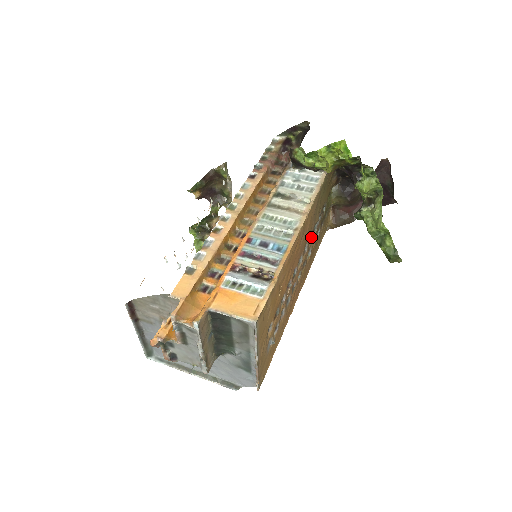
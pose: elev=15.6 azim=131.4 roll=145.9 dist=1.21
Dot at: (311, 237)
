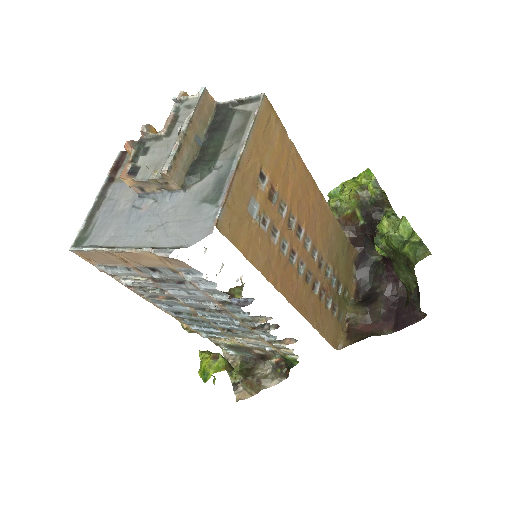
Dot at: (322, 268)
